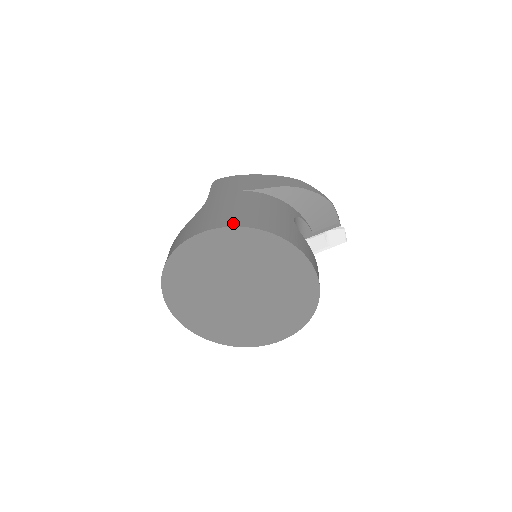
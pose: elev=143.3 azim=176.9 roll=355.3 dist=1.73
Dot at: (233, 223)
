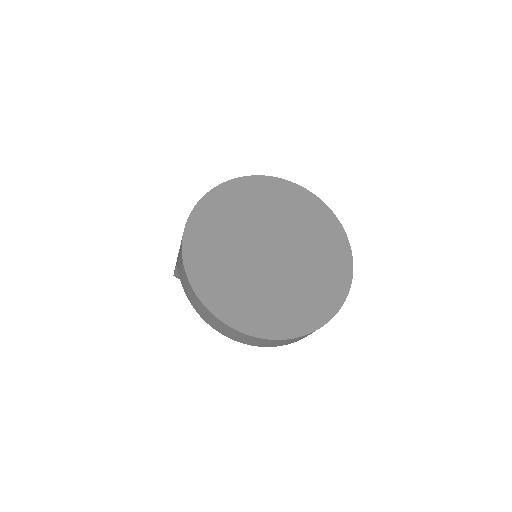
Dot at: occluded
